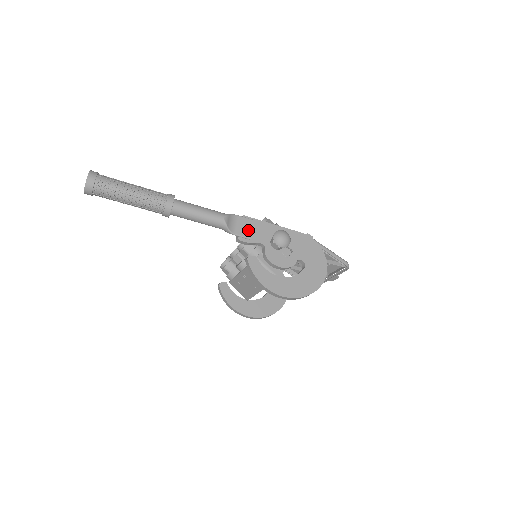
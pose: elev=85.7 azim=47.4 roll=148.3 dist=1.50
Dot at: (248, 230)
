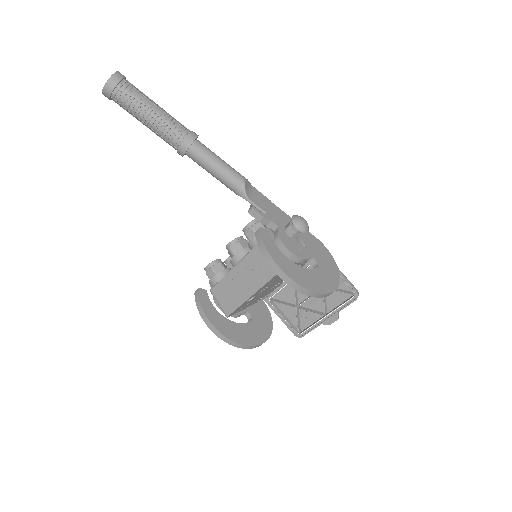
Dot at: (264, 205)
